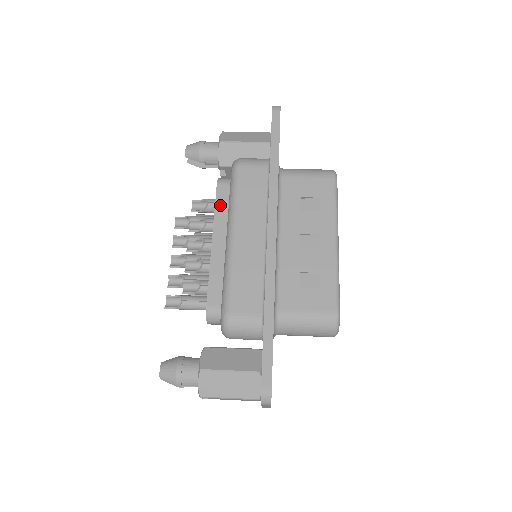
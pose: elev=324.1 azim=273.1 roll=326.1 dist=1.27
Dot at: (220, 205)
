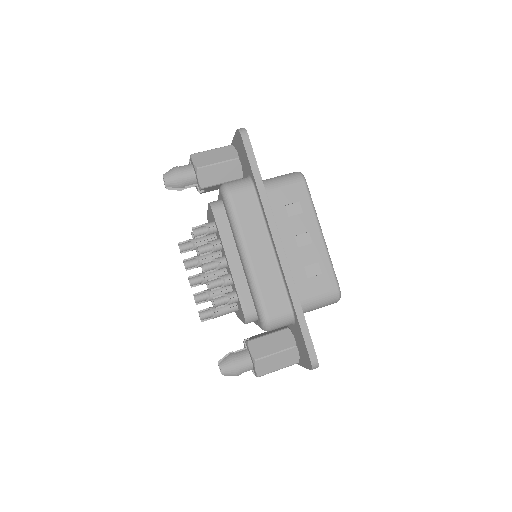
Dot at: (222, 229)
